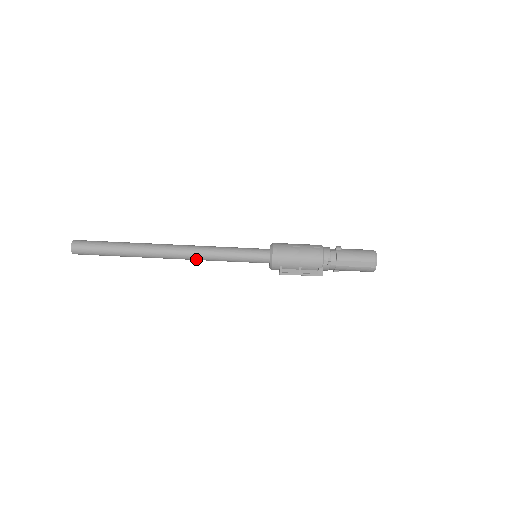
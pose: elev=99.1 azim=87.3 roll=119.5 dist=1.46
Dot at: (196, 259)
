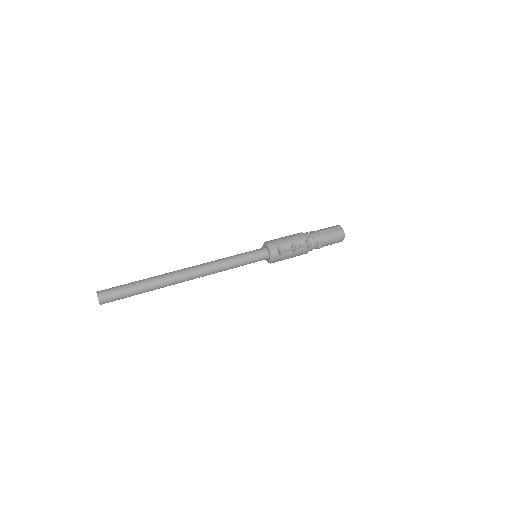
Dot at: (210, 269)
